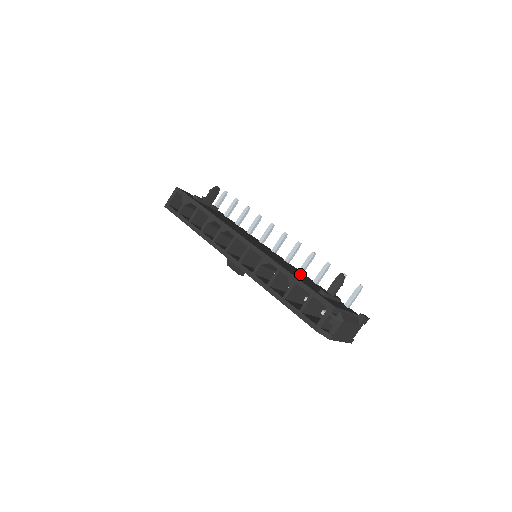
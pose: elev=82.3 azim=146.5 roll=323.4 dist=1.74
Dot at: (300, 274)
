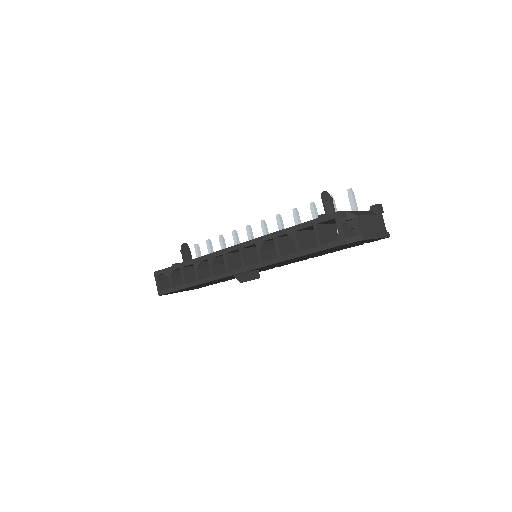
Dot at: occluded
